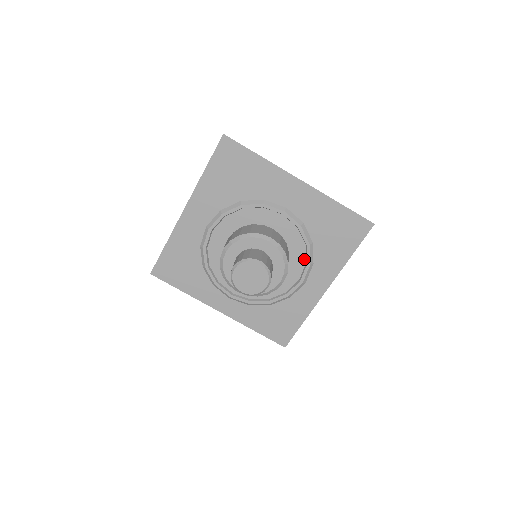
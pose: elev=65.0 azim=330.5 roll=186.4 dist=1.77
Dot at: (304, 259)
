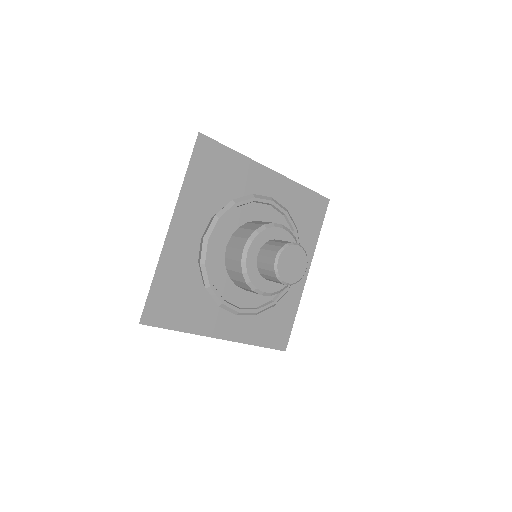
Dot at: occluded
